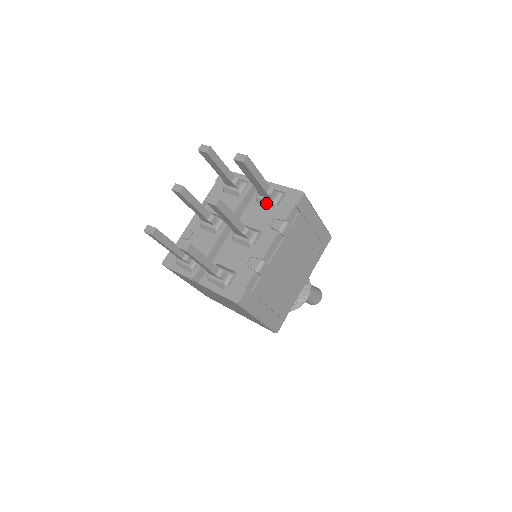
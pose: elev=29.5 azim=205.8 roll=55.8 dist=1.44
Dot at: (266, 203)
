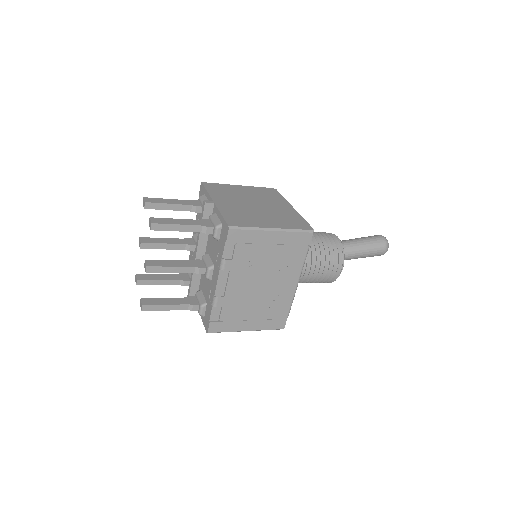
Dot at: occluded
